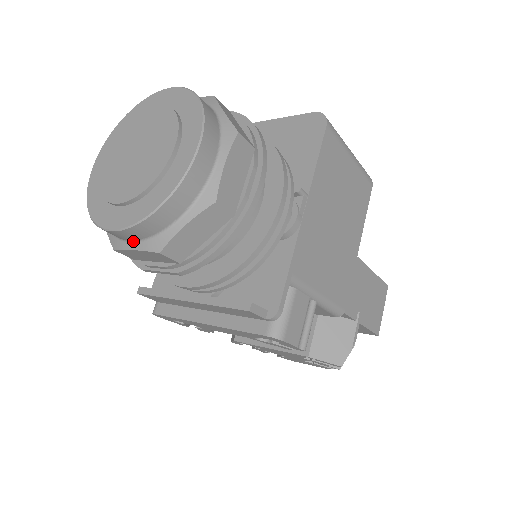
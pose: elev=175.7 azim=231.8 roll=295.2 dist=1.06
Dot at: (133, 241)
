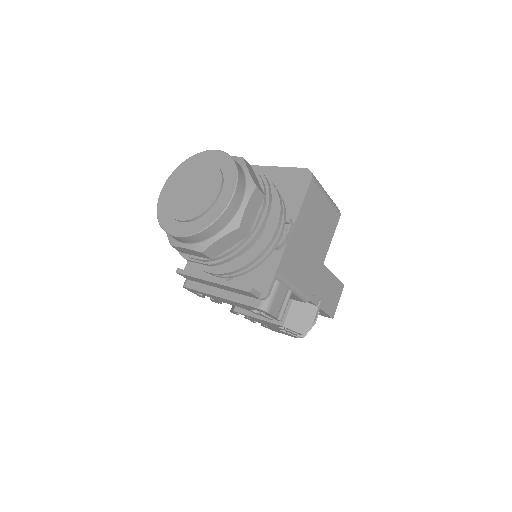
Dot at: (186, 243)
